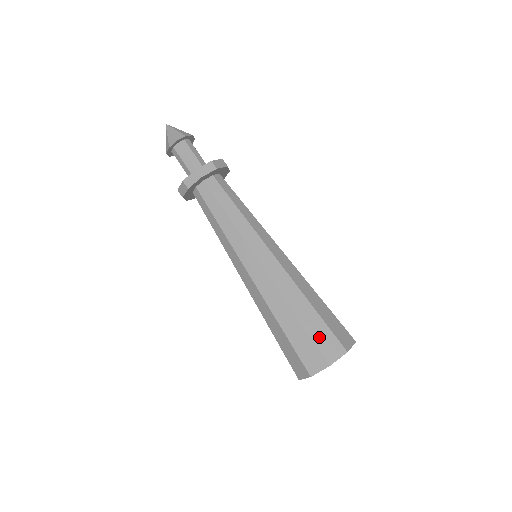
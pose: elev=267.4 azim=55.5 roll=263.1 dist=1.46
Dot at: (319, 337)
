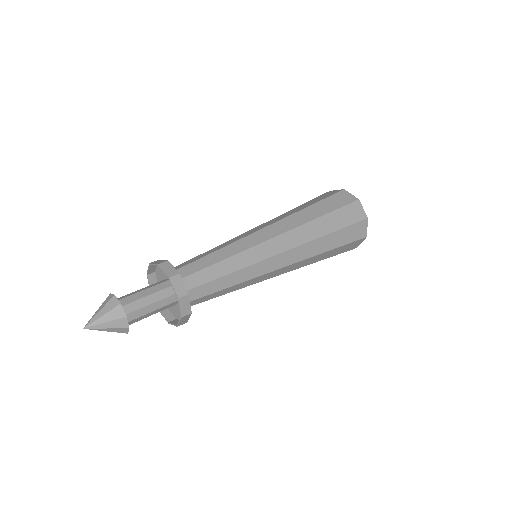
Dot at: (349, 237)
